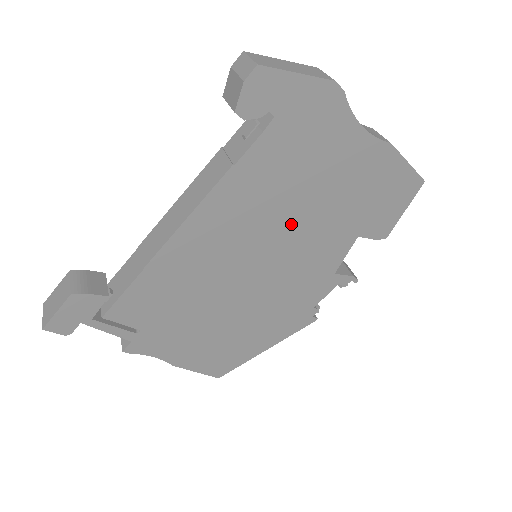
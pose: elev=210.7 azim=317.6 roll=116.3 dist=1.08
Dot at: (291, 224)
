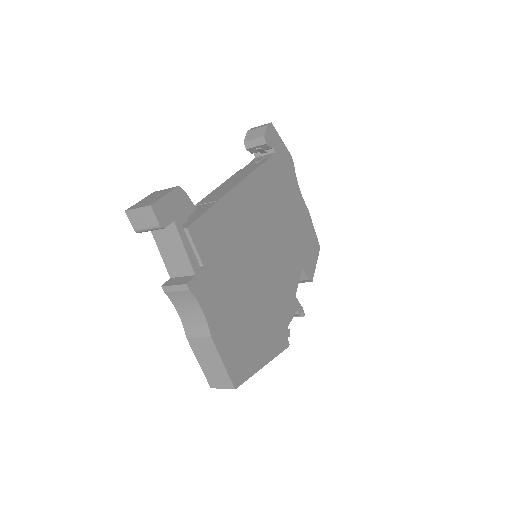
Dot at: (279, 230)
